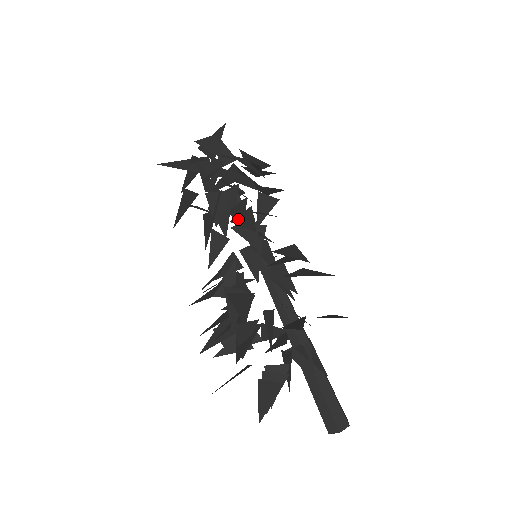
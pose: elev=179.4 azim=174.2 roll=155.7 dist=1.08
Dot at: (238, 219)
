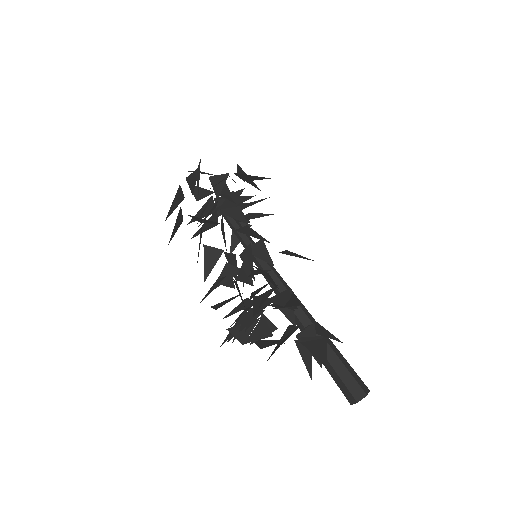
Dot at: occluded
